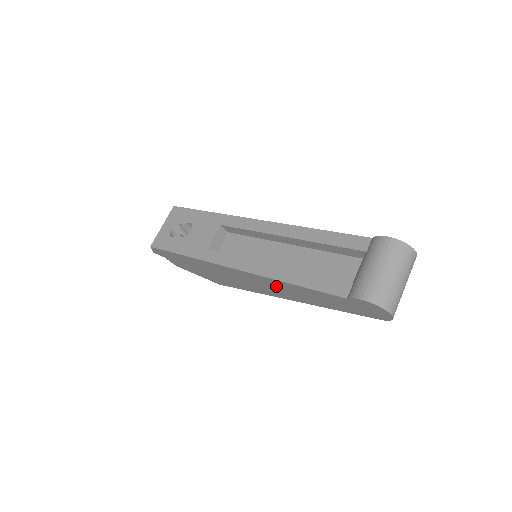
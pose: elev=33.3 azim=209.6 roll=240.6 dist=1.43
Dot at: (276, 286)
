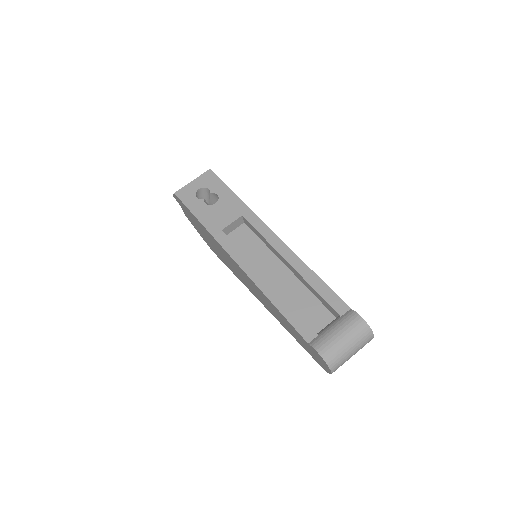
Dot at: (260, 294)
